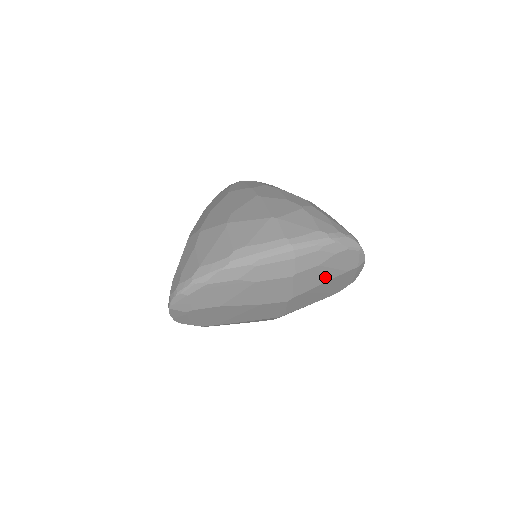
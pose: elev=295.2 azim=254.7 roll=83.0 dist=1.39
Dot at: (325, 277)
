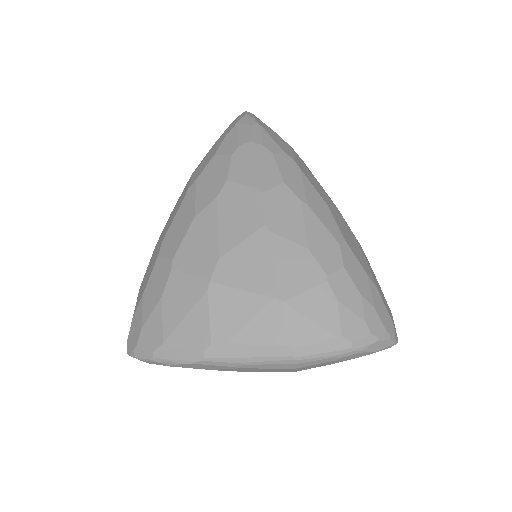
Dot at: occluded
